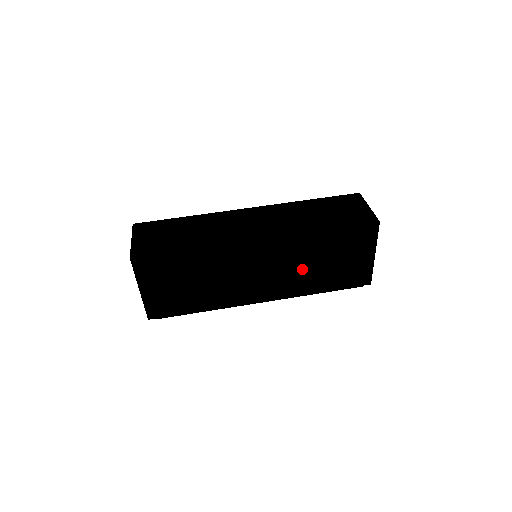
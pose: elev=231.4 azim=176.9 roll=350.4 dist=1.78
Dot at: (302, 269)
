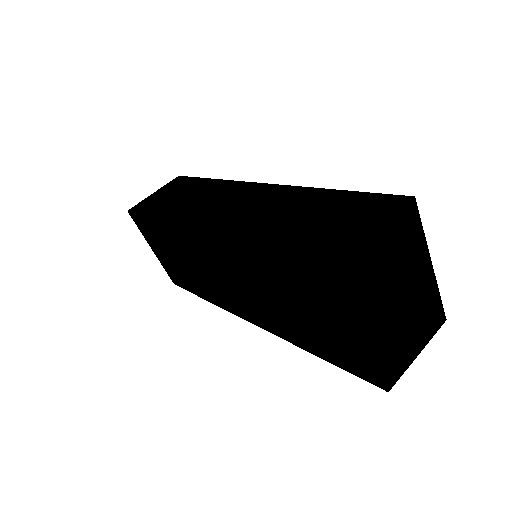
Dot at: (268, 300)
